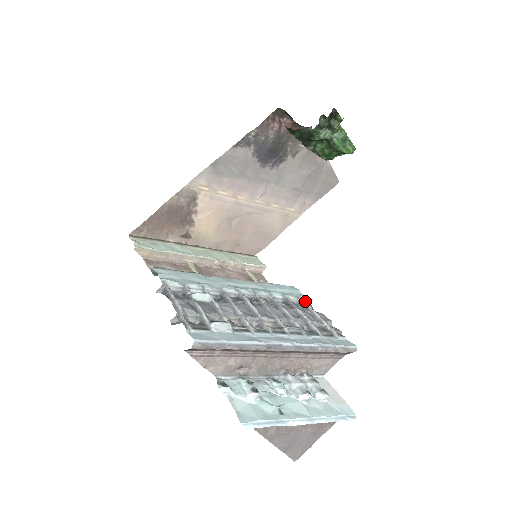
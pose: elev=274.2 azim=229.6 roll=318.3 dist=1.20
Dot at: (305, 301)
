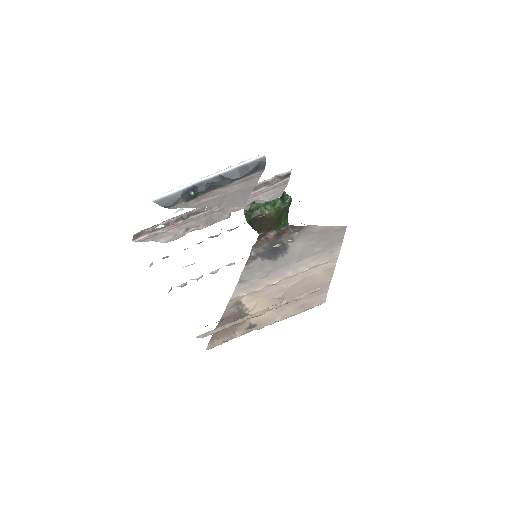
Dot at: occluded
